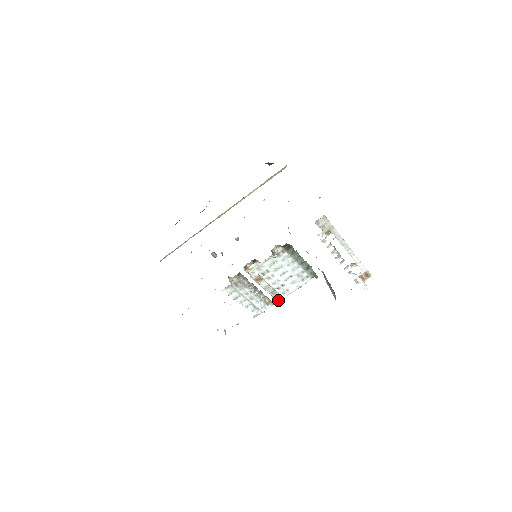
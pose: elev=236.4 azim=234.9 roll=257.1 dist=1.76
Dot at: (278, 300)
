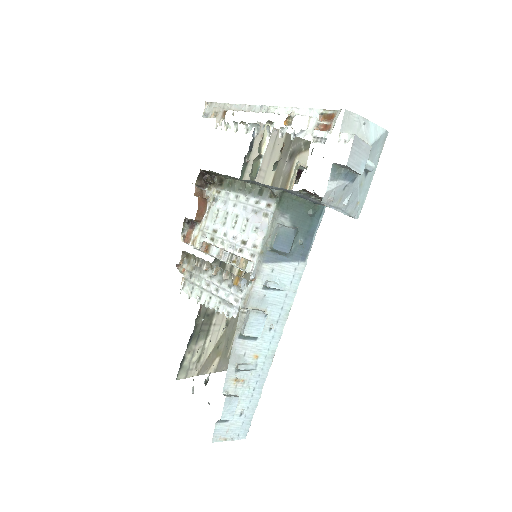
Dot at: (250, 272)
